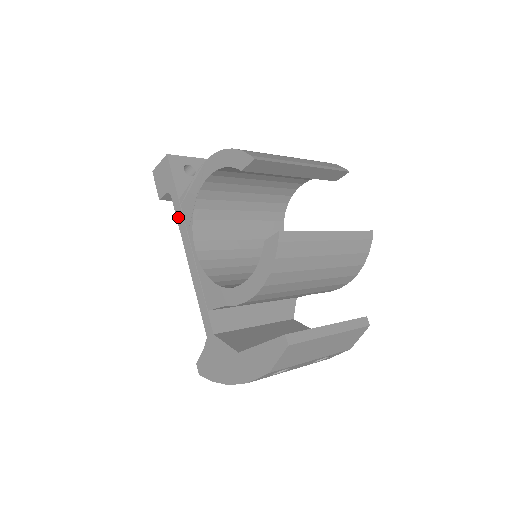
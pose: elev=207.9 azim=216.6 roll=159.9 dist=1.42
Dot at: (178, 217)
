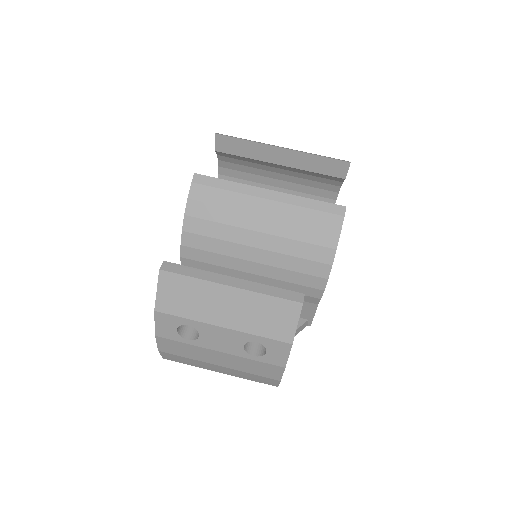
Dot at: occluded
